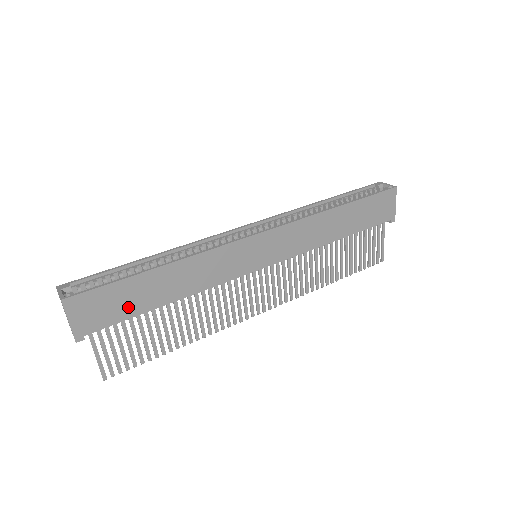
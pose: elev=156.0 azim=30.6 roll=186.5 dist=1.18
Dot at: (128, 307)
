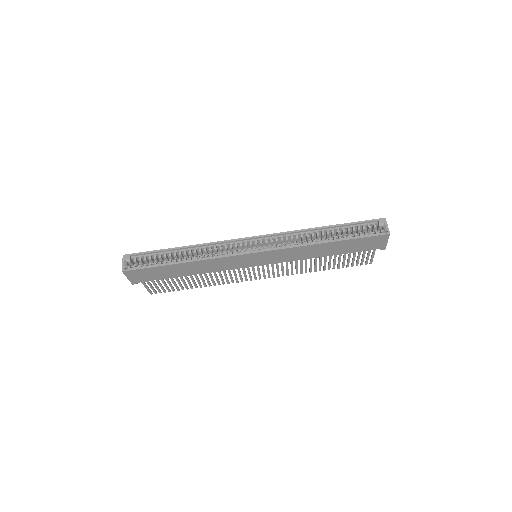
Dot at: (162, 275)
